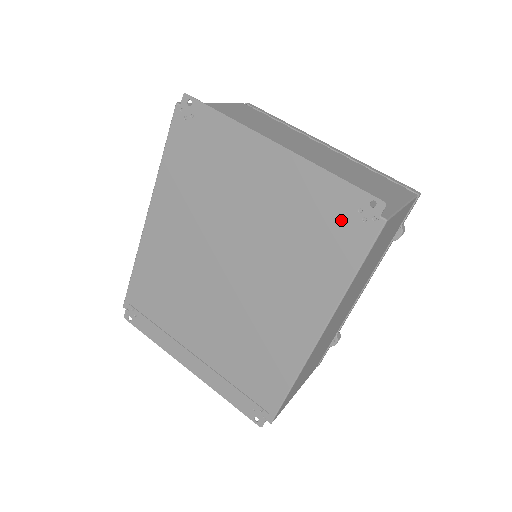
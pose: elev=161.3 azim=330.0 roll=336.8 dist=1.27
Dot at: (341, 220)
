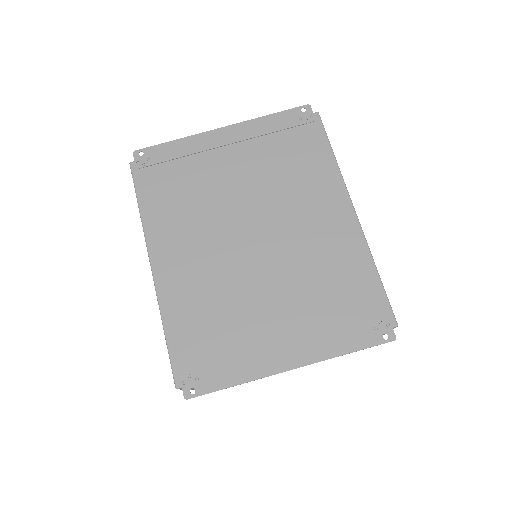
Dot at: (296, 132)
